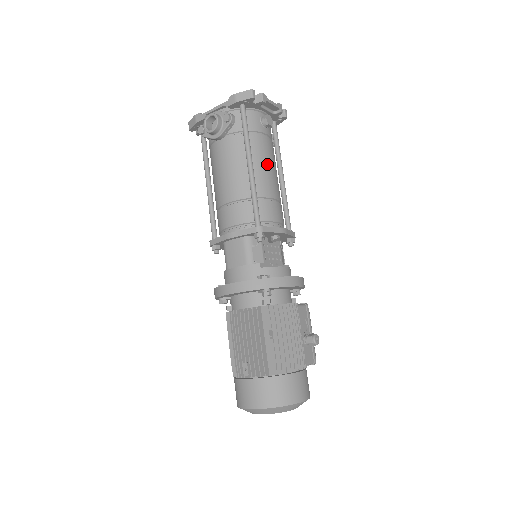
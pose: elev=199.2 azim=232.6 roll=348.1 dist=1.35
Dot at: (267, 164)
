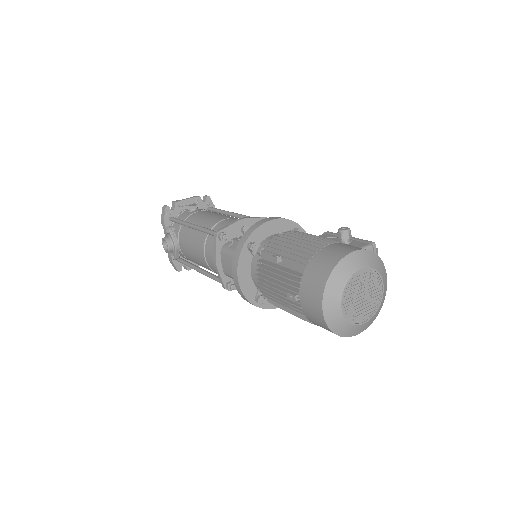
Dot at: (206, 216)
